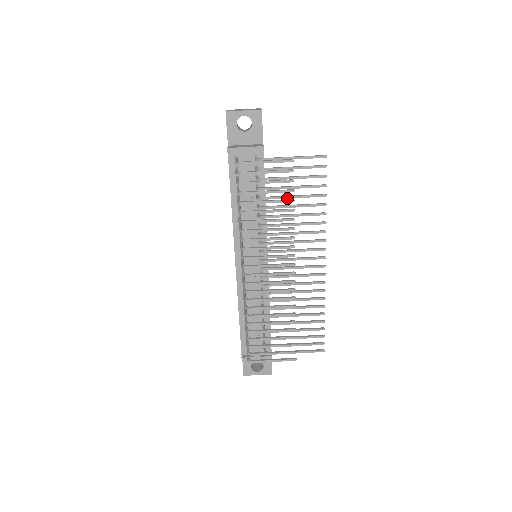
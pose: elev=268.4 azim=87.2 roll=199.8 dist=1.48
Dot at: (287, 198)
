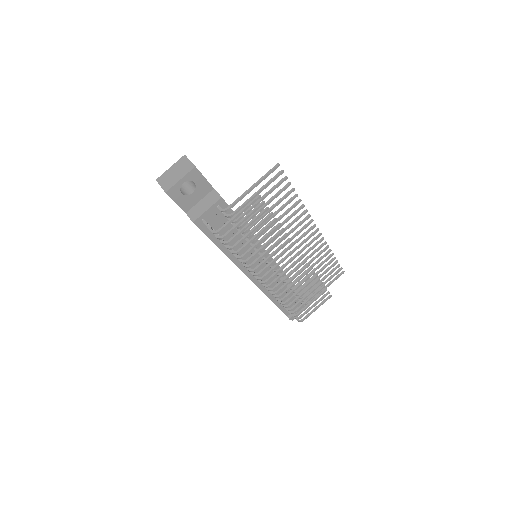
Dot at: occluded
